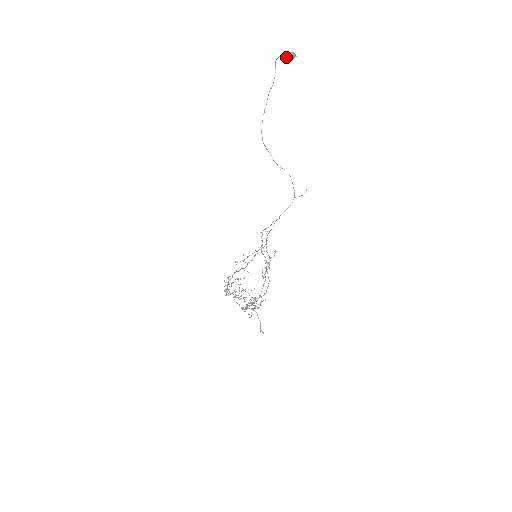
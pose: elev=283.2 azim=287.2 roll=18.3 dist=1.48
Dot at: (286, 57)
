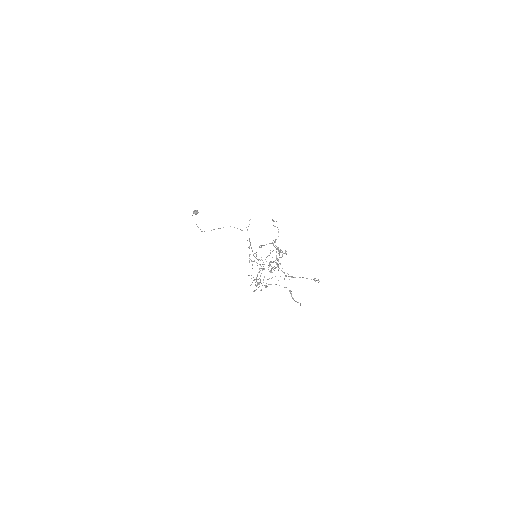
Dot at: (194, 211)
